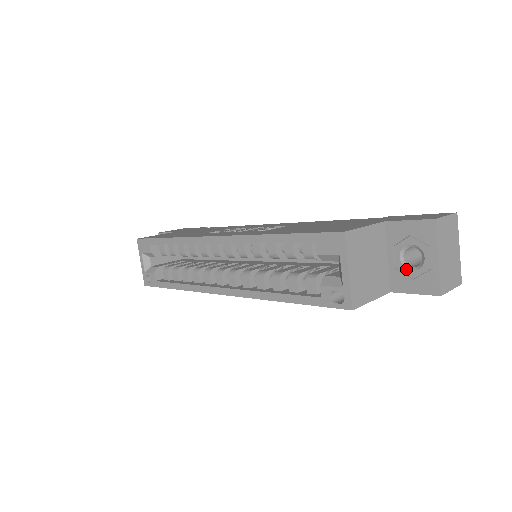
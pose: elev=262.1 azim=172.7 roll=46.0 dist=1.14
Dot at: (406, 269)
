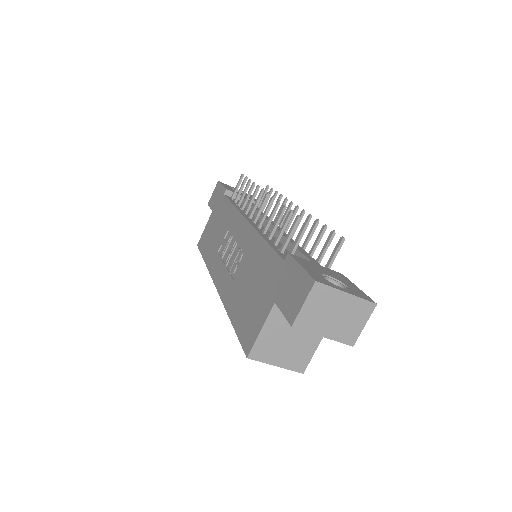
Dot at: occluded
